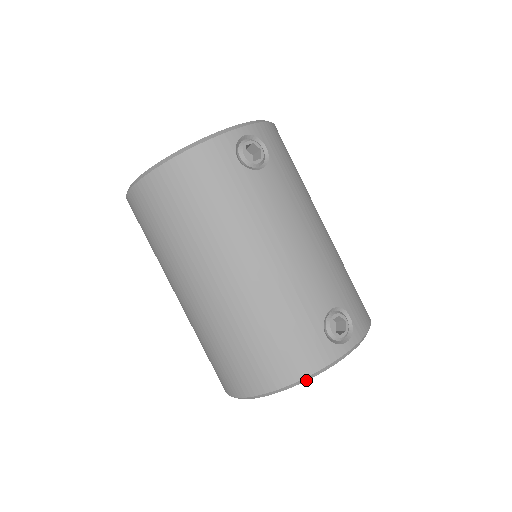
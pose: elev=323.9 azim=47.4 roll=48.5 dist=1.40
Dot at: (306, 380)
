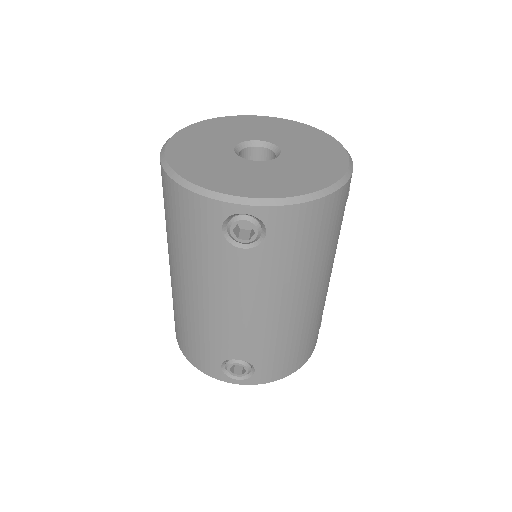
Dot at: occluded
